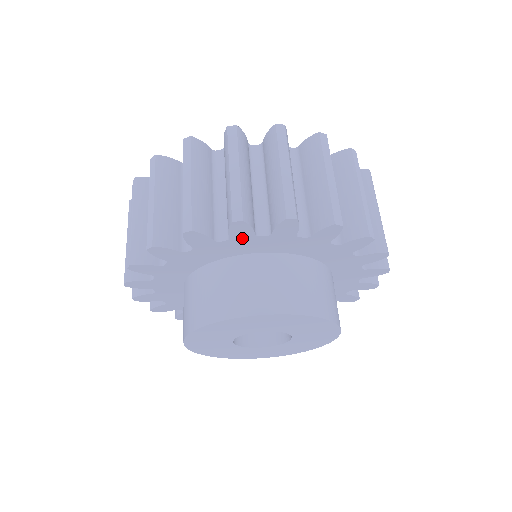
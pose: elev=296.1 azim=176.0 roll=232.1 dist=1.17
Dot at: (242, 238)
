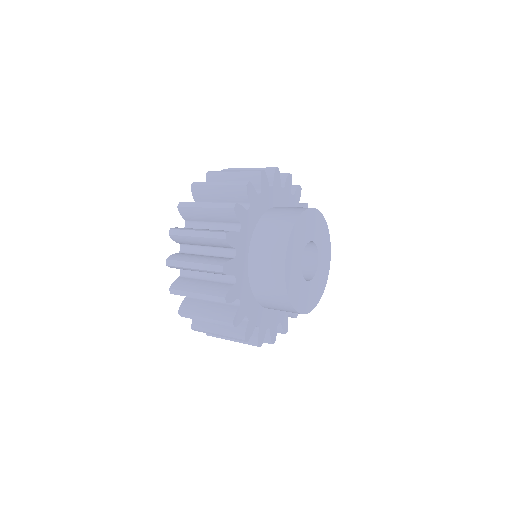
Dot at: (265, 190)
